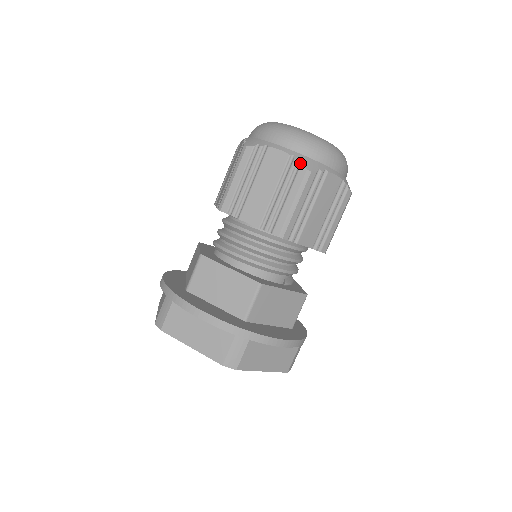
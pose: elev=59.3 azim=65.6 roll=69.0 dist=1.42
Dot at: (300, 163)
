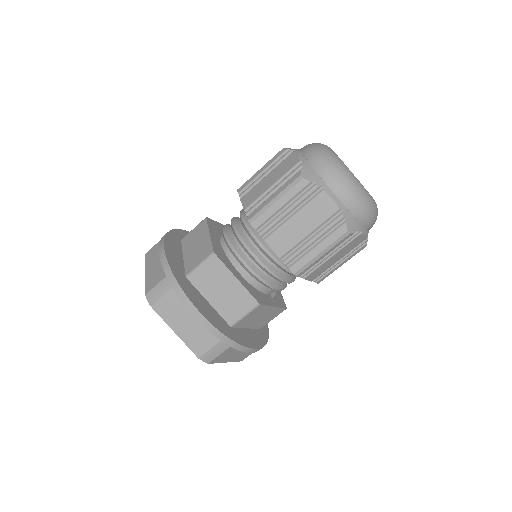
Dot at: (345, 221)
